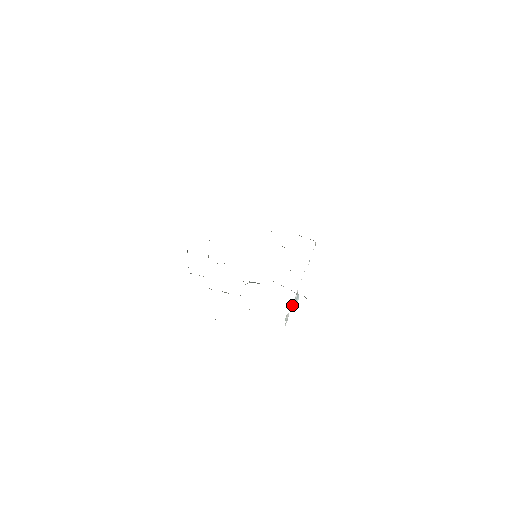
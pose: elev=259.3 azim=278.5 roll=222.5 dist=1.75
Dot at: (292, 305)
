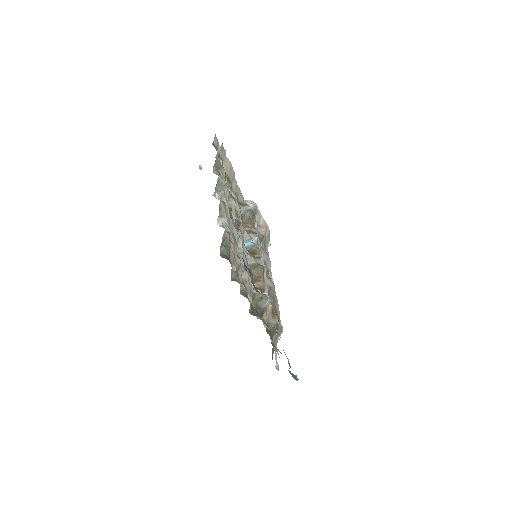
Dot at: occluded
